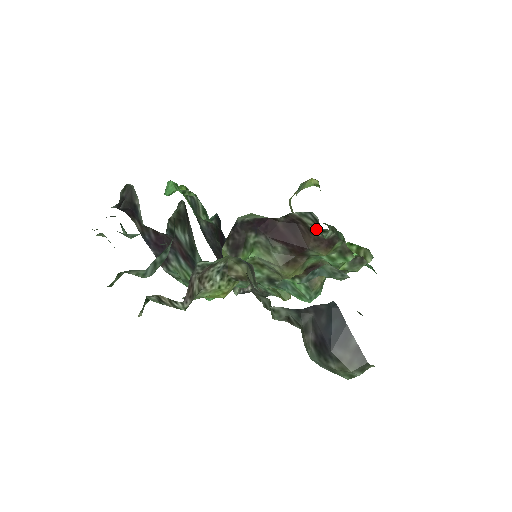
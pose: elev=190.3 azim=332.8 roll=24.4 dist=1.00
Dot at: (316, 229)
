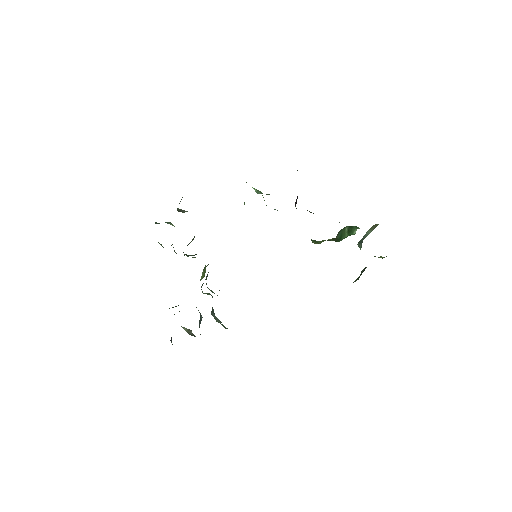
Dot at: occluded
